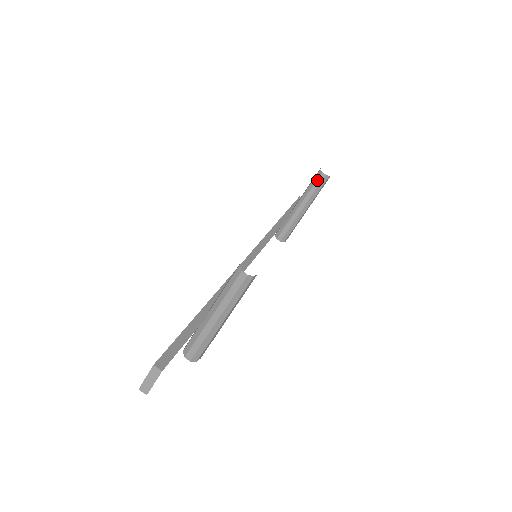
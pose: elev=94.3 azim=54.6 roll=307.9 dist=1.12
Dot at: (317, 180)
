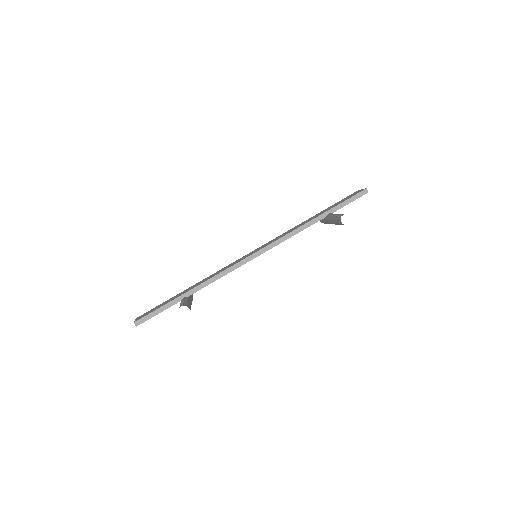
Dot at: (338, 220)
